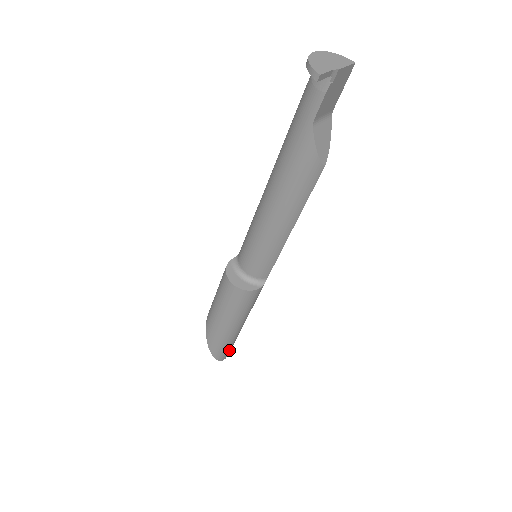
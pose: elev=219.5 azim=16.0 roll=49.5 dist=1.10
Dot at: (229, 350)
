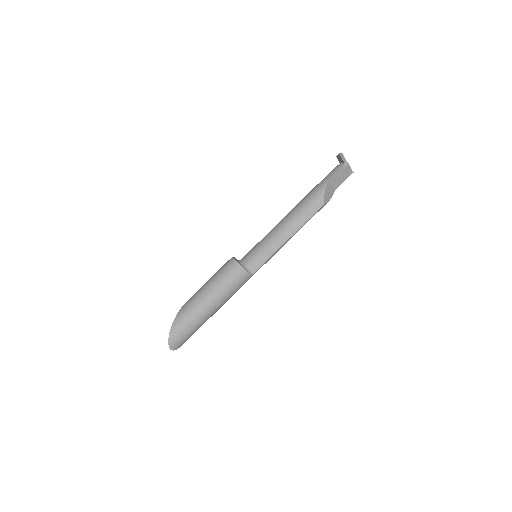
Dot at: (182, 339)
